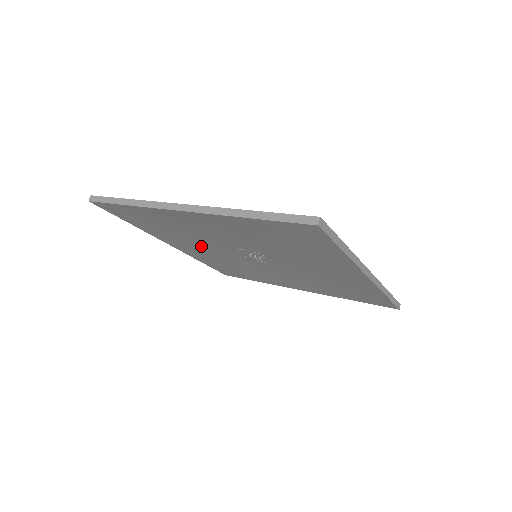
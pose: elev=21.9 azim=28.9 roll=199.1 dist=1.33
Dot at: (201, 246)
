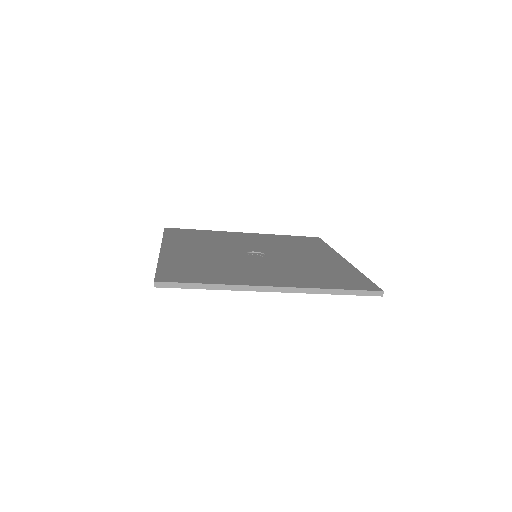
Dot at: occluded
